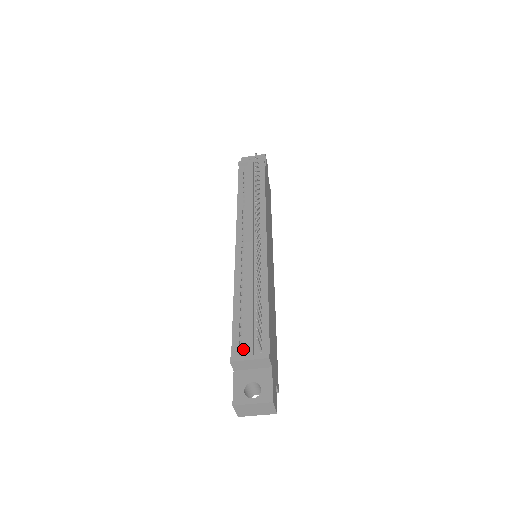
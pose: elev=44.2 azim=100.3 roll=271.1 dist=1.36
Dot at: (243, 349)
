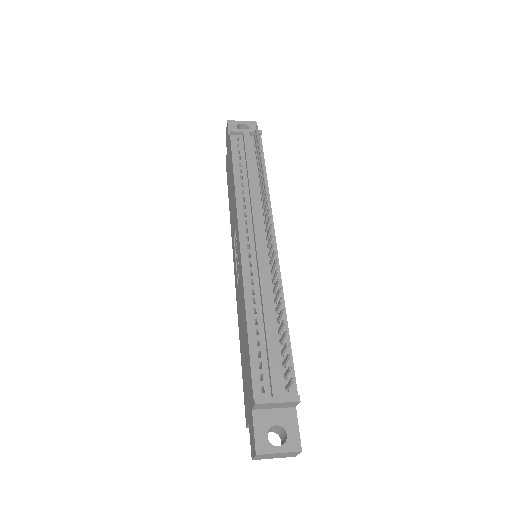
Dot at: (266, 386)
